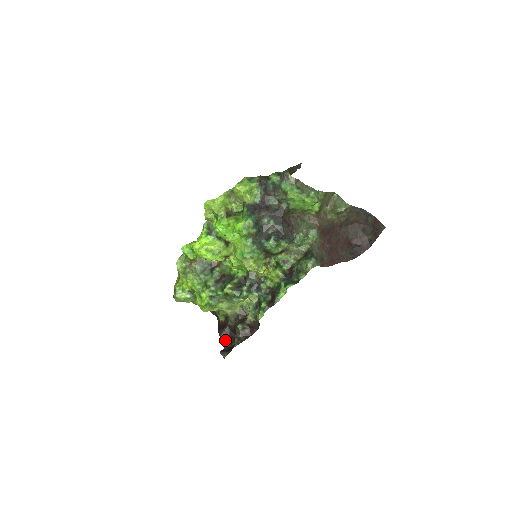
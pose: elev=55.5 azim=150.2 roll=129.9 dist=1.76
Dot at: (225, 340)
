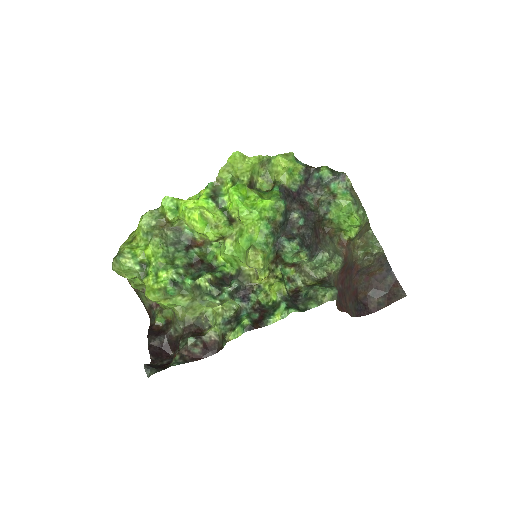
Dot at: (154, 352)
